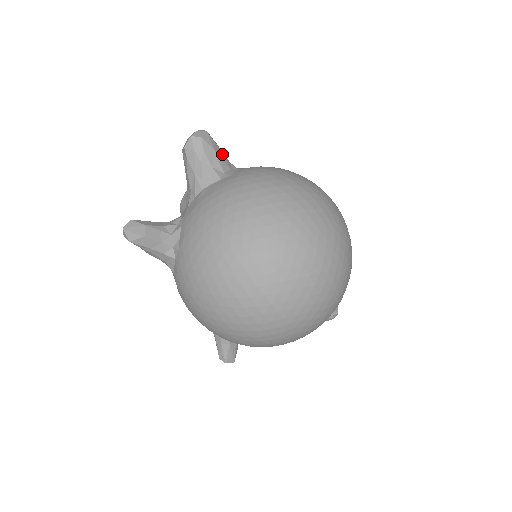
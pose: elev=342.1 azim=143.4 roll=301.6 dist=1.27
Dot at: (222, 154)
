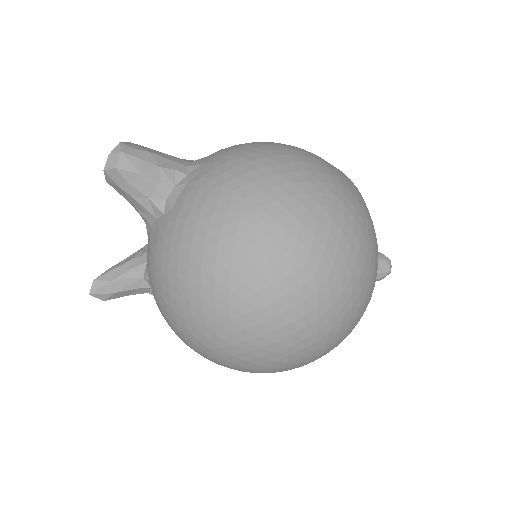
Dot at: (157, 168)
